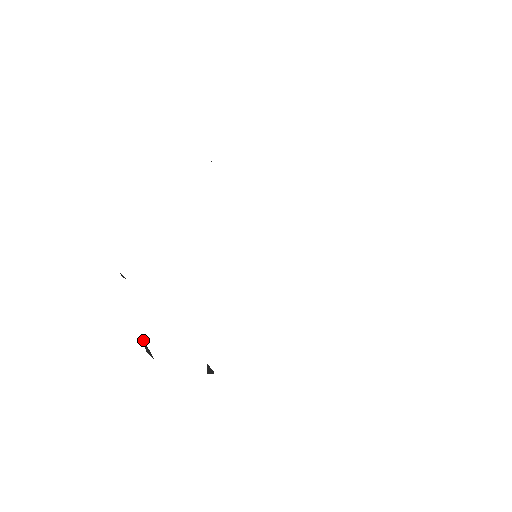
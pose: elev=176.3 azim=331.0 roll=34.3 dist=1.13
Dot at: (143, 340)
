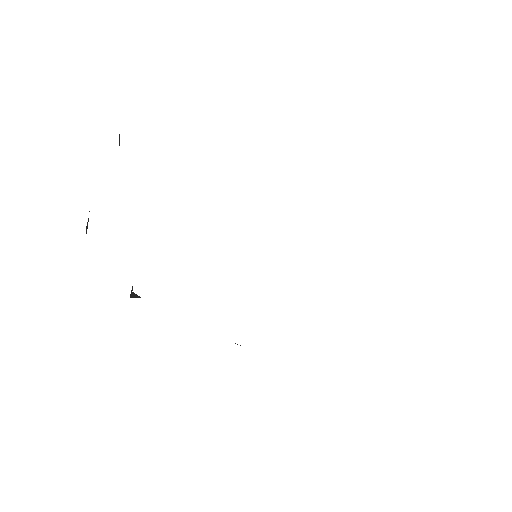
Dot at: (89, 211)
